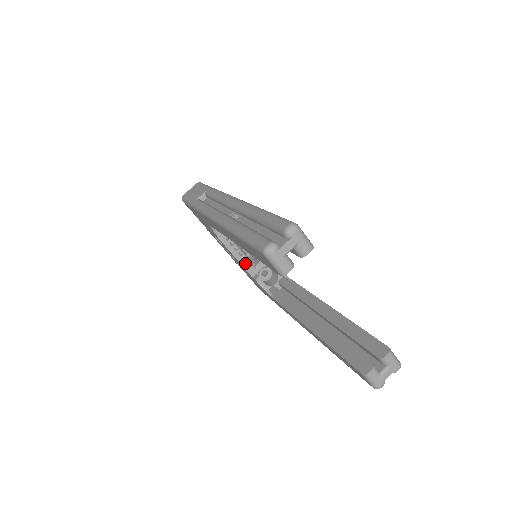
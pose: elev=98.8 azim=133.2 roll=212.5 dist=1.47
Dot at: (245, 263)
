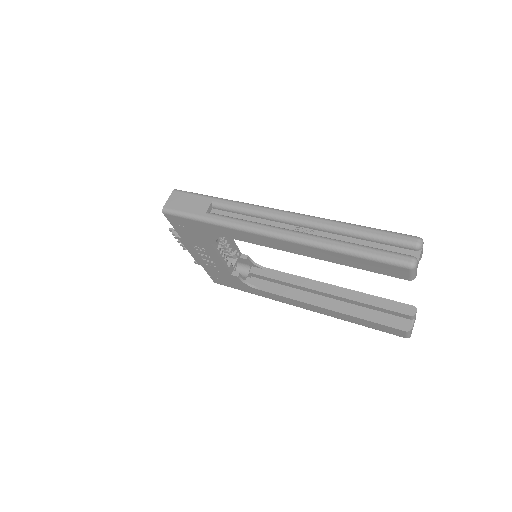
Dot at: occluded
